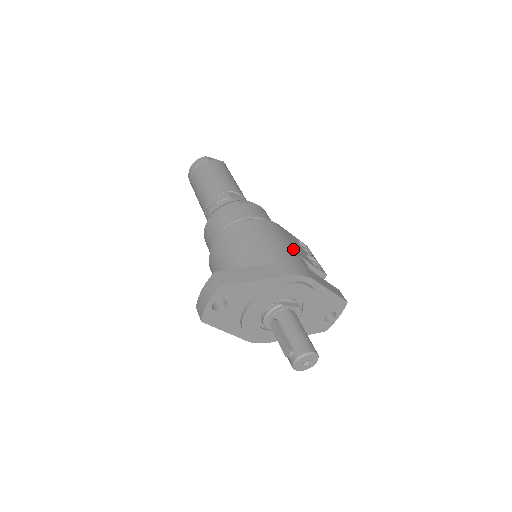
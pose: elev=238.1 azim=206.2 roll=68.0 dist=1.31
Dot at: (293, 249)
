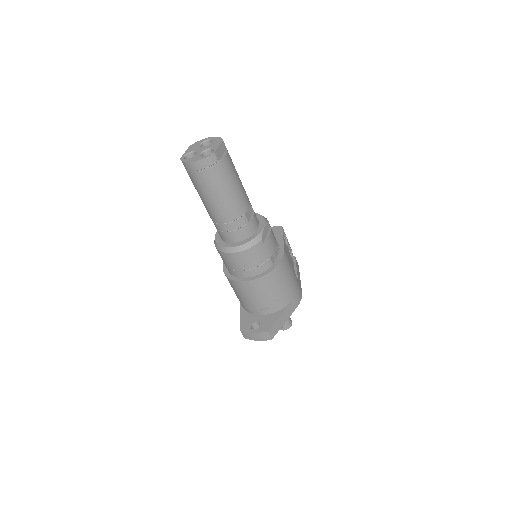
Dot at: (294, 273)
